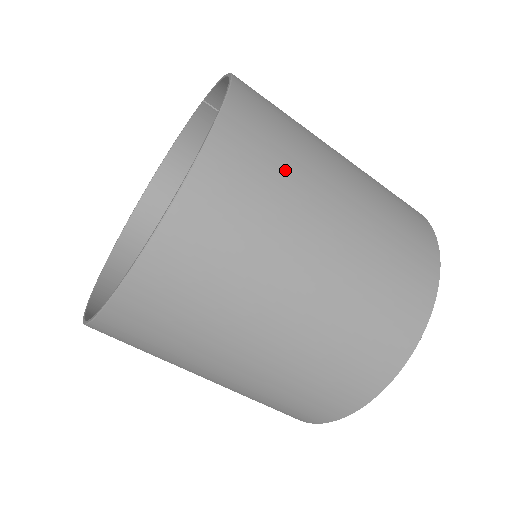
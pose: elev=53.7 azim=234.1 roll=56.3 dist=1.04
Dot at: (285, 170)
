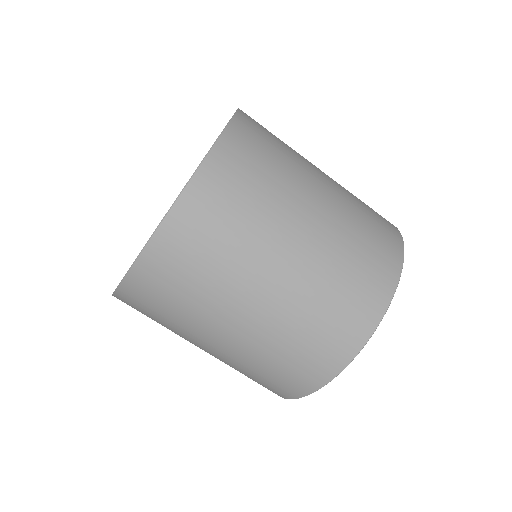
Dot at: (251, 209)
